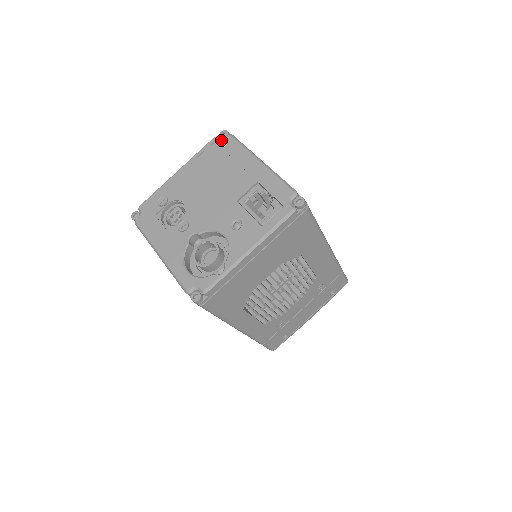
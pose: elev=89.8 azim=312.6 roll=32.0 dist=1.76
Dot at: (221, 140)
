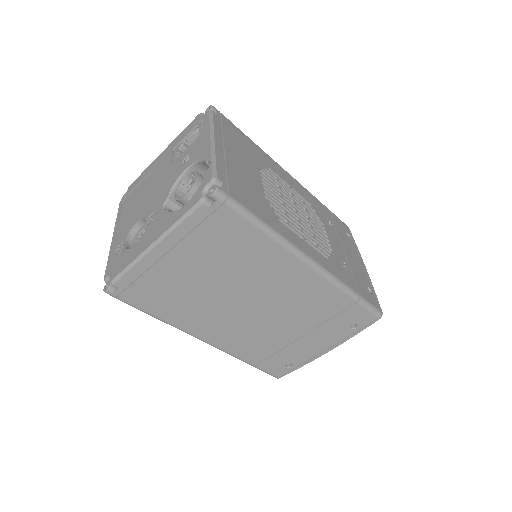
Dot at: (126, 194)
